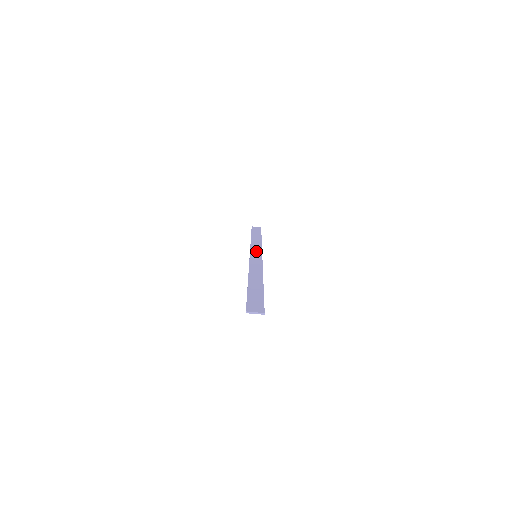
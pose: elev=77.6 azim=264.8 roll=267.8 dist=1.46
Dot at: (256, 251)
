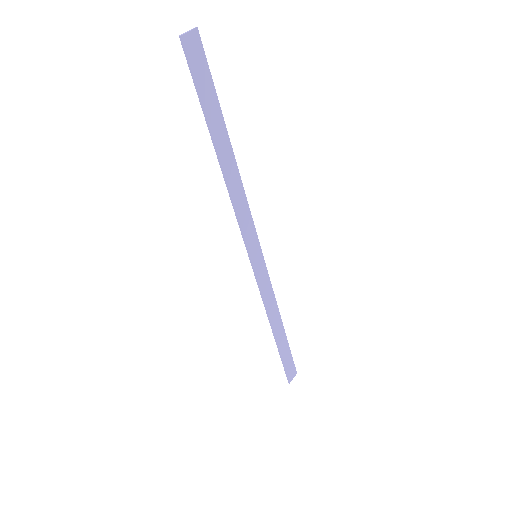
Dot at: (260, 272)
